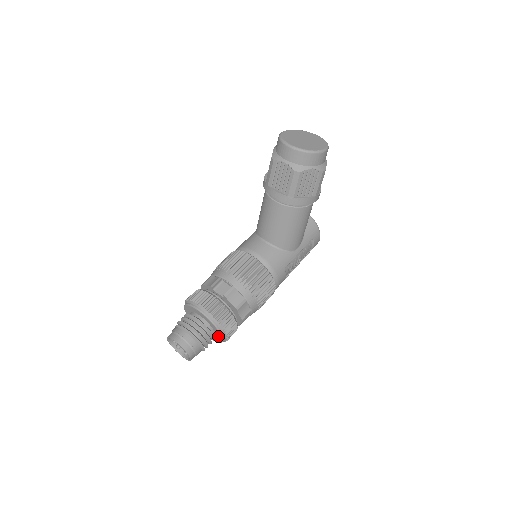
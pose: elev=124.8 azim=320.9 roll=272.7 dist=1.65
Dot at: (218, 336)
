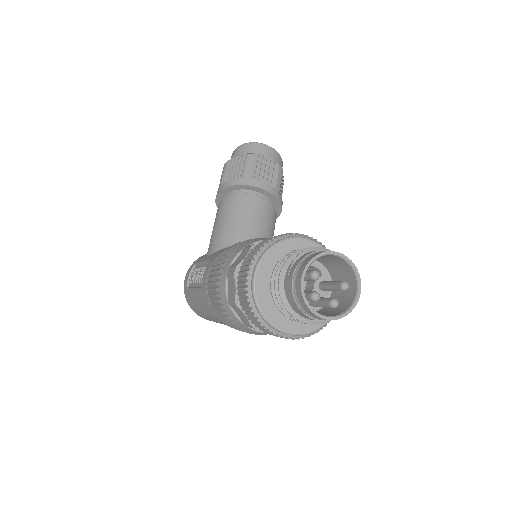
Dot at: occluded
